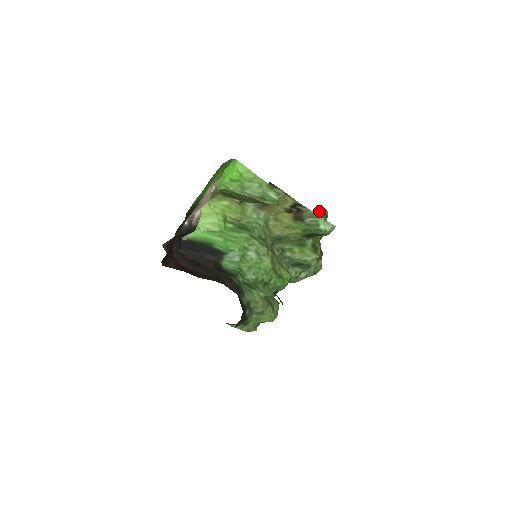
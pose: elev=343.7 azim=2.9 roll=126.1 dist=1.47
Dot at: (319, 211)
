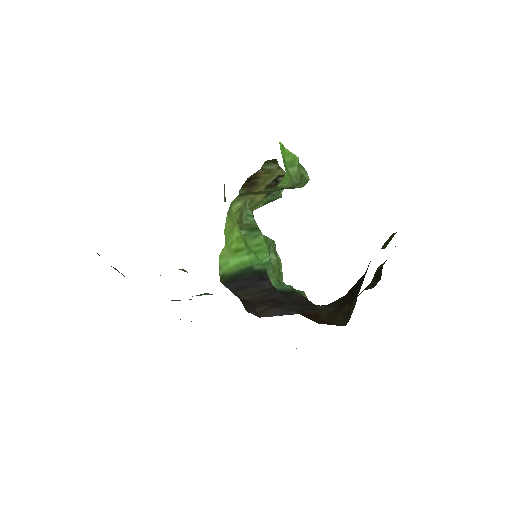
Dot at: occluded
